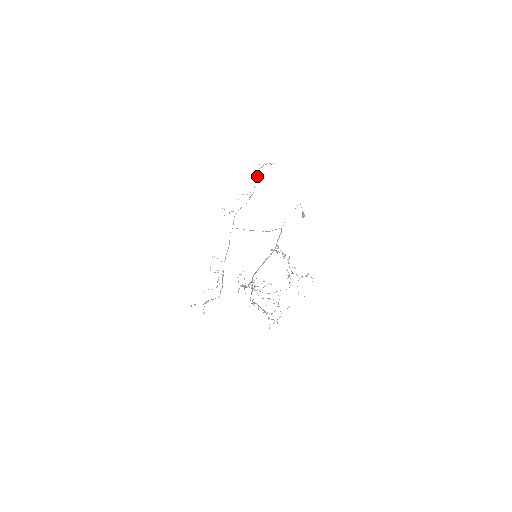
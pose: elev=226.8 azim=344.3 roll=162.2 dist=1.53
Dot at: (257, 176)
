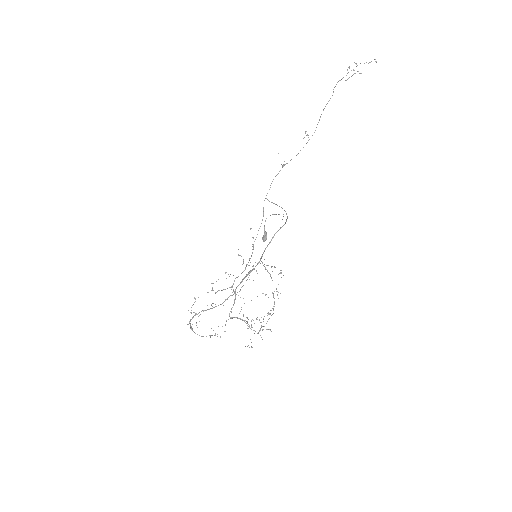
Dot at: occluded
